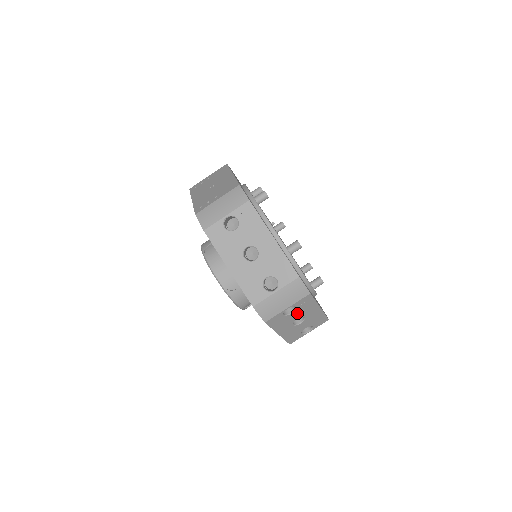
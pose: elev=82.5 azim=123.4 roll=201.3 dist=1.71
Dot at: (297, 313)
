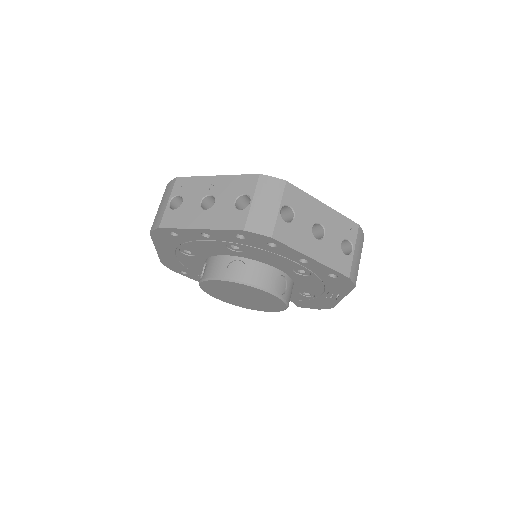
Dot at: (302, 217)
